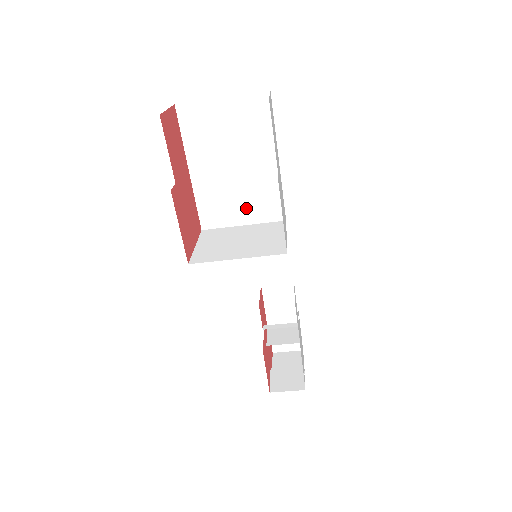
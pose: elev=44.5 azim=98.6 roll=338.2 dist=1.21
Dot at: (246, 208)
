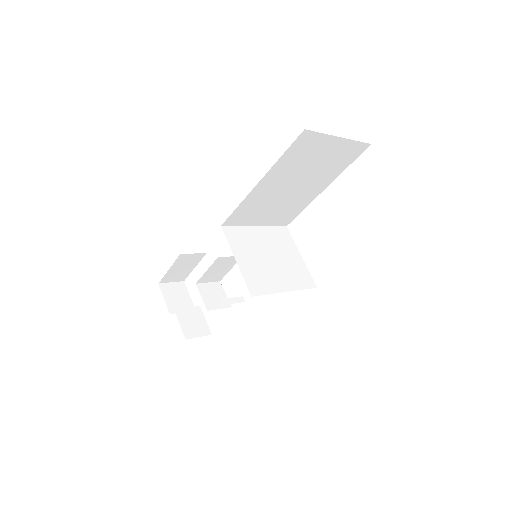
Dot at: (270, 215)
